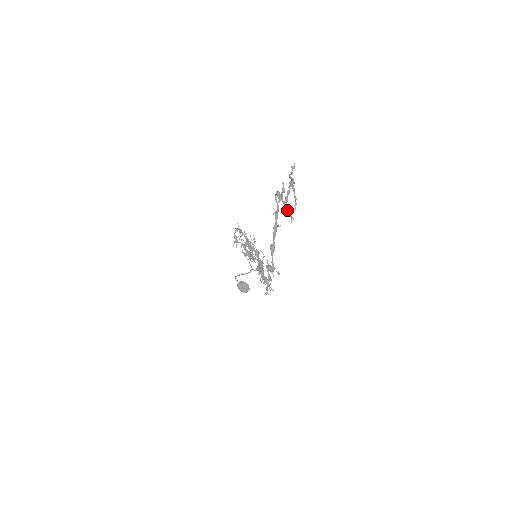
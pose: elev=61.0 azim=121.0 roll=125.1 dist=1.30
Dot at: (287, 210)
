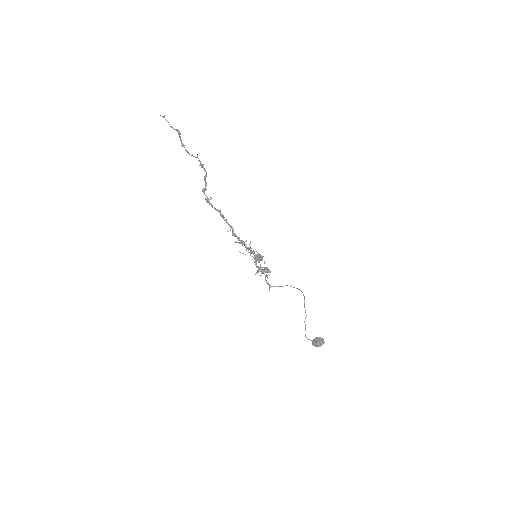
Dot at: occluded
